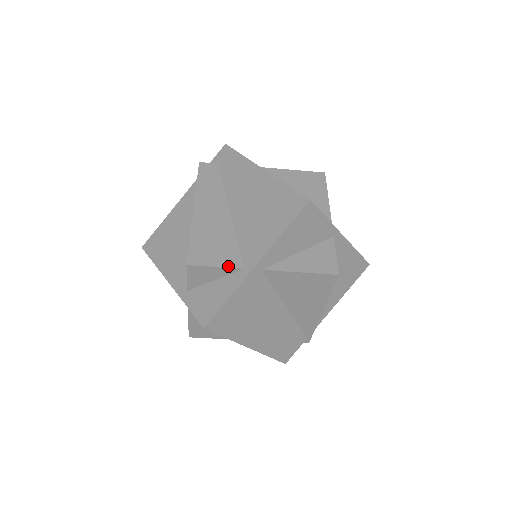
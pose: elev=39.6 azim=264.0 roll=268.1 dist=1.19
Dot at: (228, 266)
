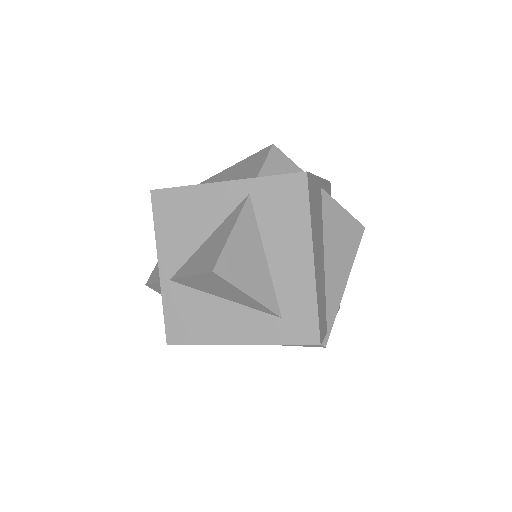
Dot at: (299, 169)
